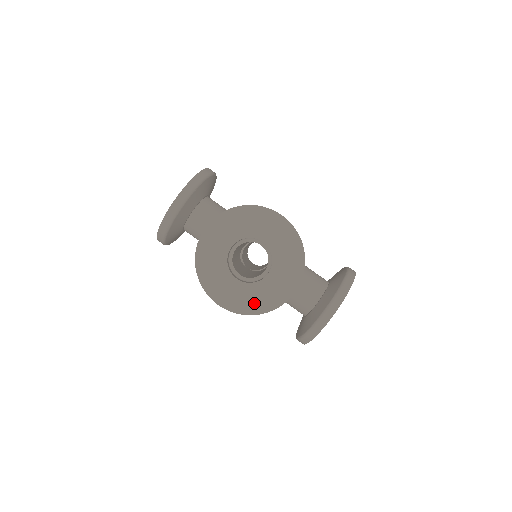
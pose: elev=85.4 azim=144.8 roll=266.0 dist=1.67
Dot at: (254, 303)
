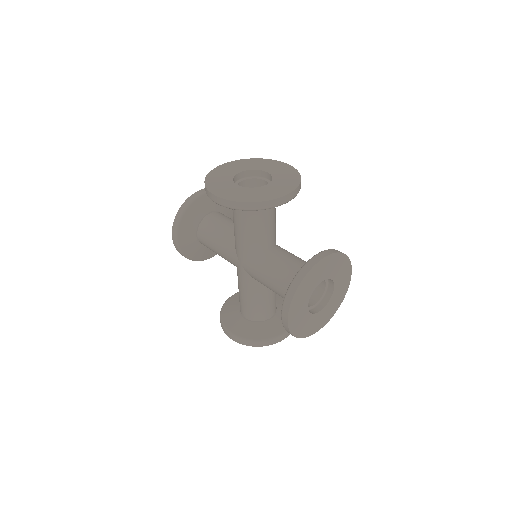
Dot at: (248, 197)
